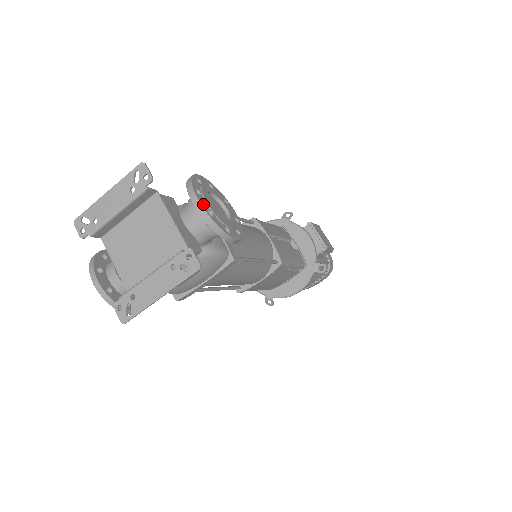
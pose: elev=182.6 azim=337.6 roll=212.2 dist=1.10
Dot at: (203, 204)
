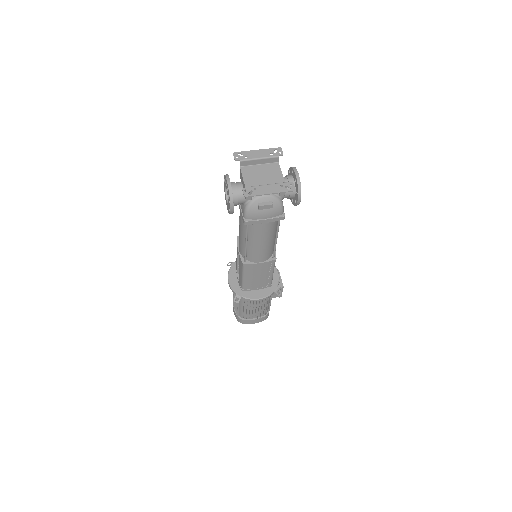
Dot at: (298, 175)
